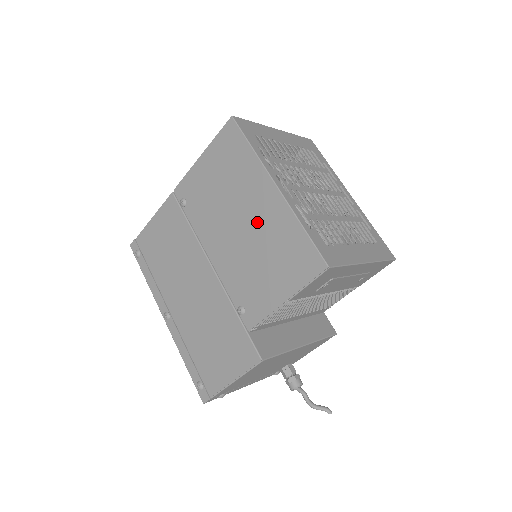
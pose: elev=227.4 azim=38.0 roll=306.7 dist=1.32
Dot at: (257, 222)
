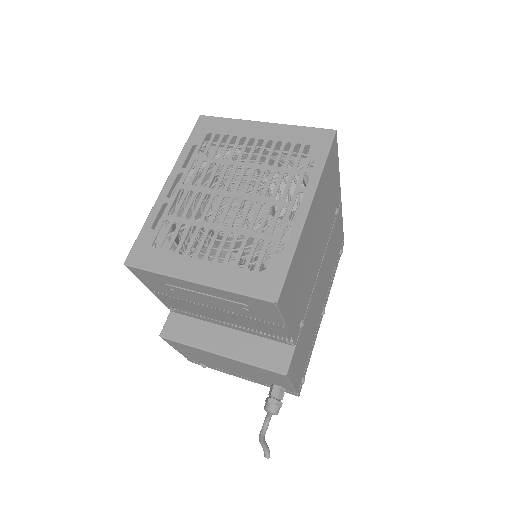
Dot at: occluded
